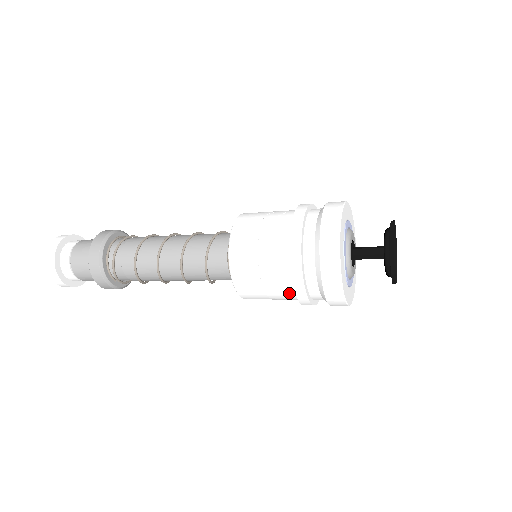
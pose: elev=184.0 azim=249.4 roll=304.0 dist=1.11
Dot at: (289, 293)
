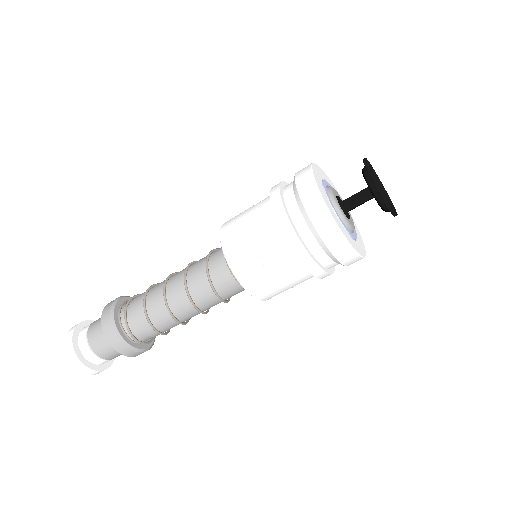
Dot at: (294, 266)
